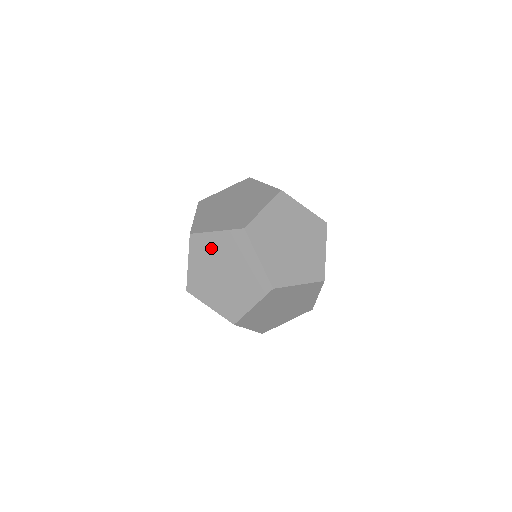
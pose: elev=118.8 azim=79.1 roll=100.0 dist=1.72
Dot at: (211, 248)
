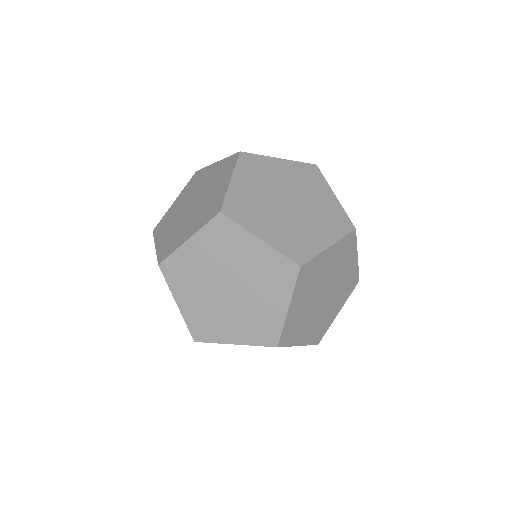
Dot at: (194, 266)
